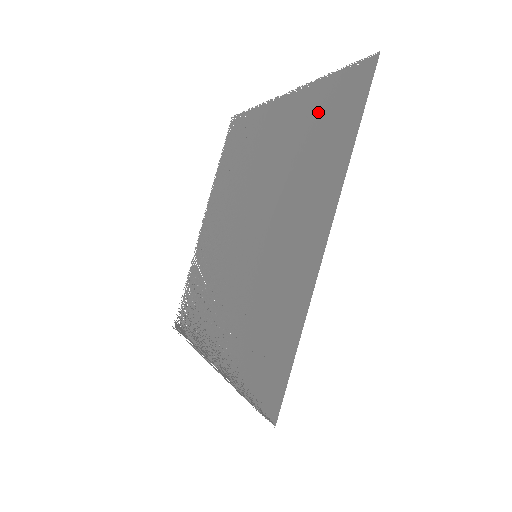
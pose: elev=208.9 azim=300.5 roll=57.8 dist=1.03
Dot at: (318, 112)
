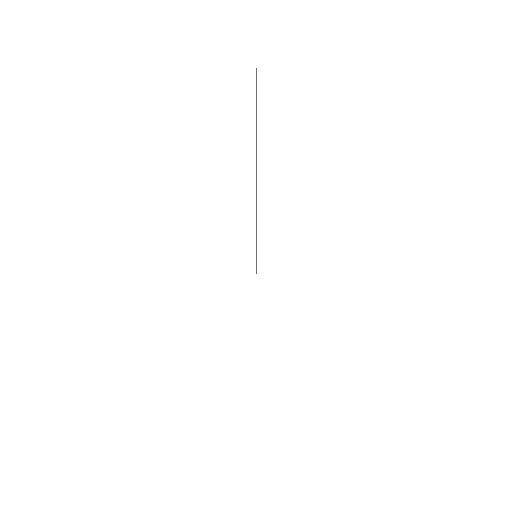
Dot at: occluded
